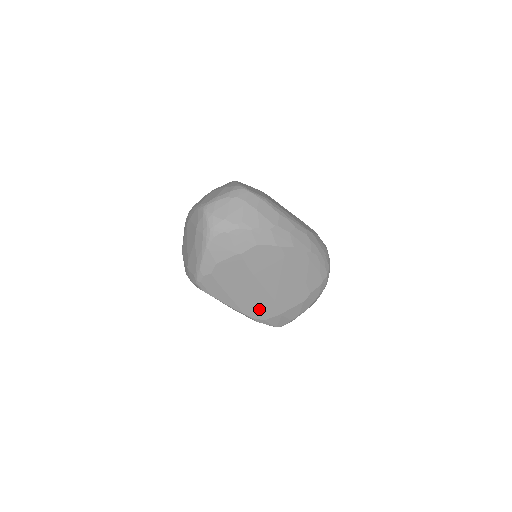
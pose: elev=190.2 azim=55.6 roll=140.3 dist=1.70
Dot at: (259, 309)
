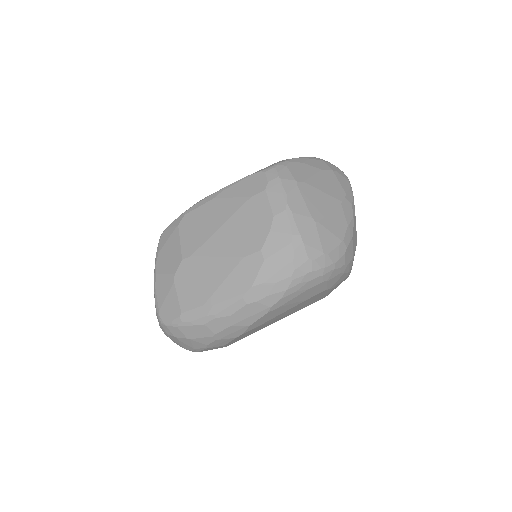
Dot at: occluded
